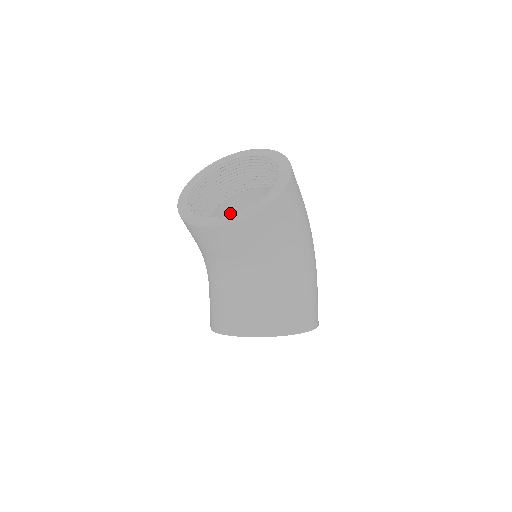
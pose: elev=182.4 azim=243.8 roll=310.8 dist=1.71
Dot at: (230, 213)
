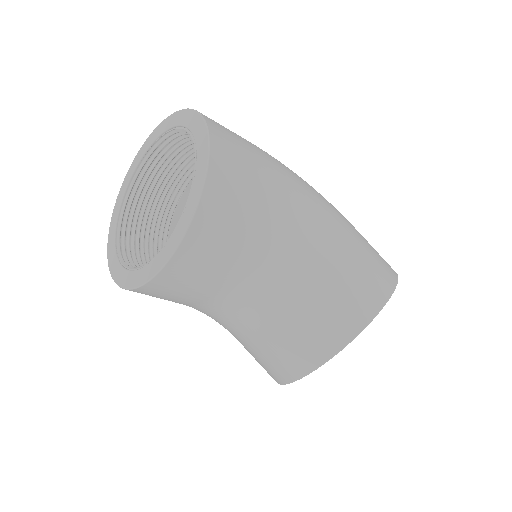
Dot at: occluded
